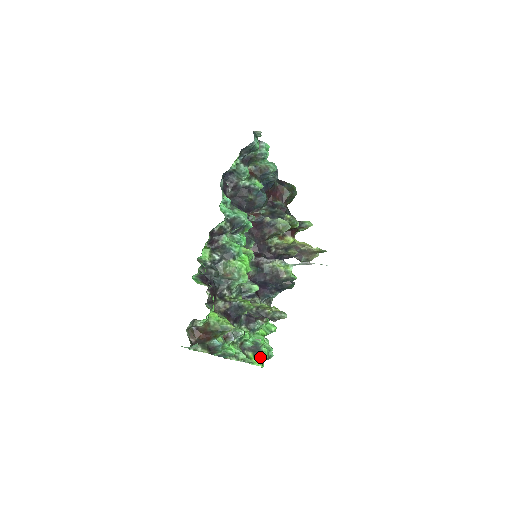
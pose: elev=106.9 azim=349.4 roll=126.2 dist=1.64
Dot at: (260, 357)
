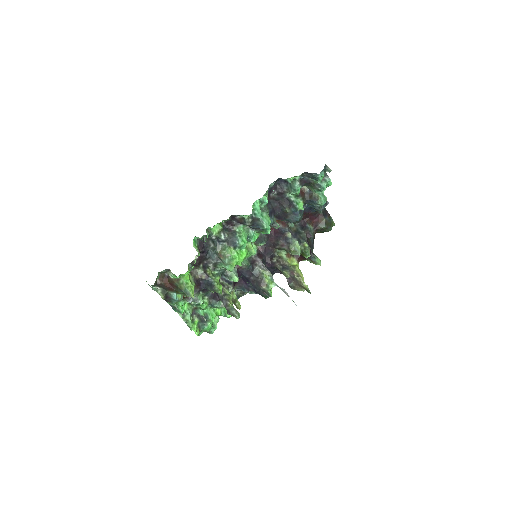
Dot at: (202, 327)
